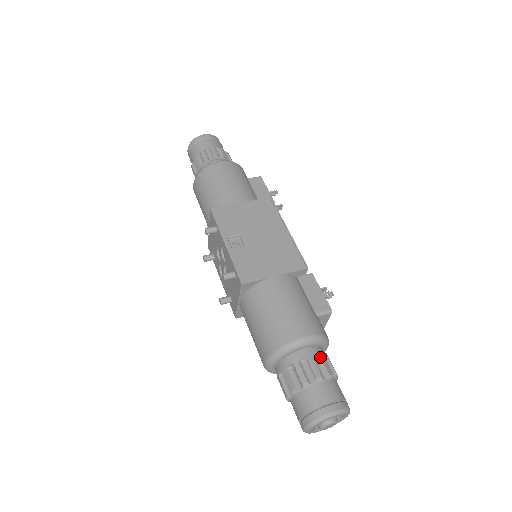
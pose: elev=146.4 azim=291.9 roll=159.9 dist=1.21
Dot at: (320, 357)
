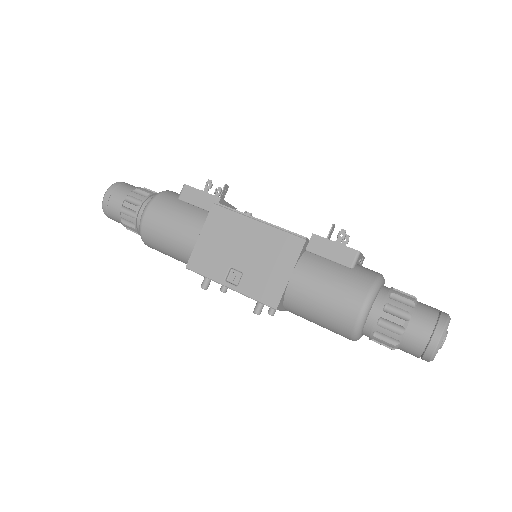
Dot at: (389, 304)
